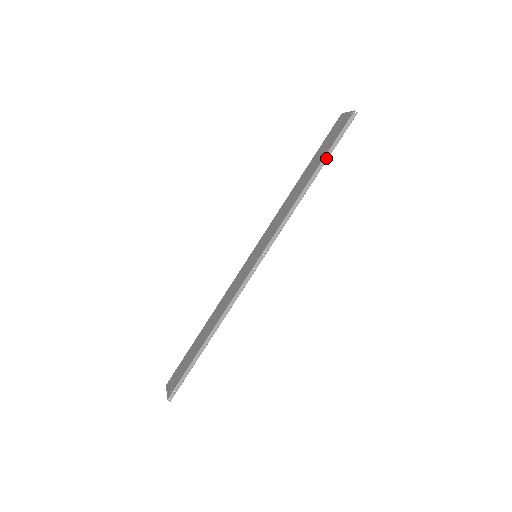
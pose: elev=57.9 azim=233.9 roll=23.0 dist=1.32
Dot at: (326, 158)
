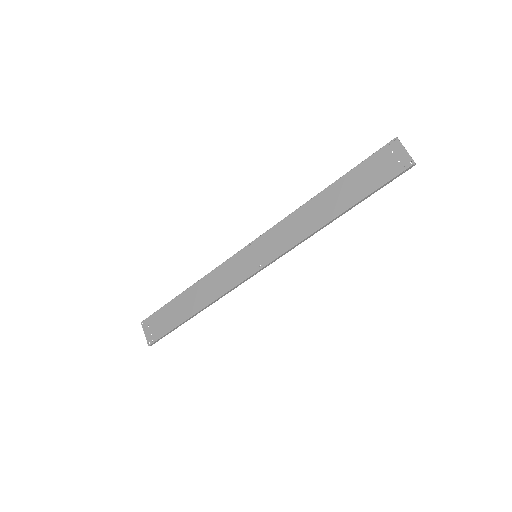
Dot at: (363, 200)
